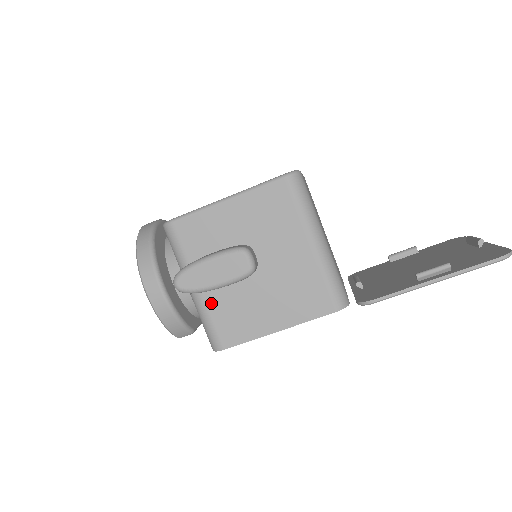
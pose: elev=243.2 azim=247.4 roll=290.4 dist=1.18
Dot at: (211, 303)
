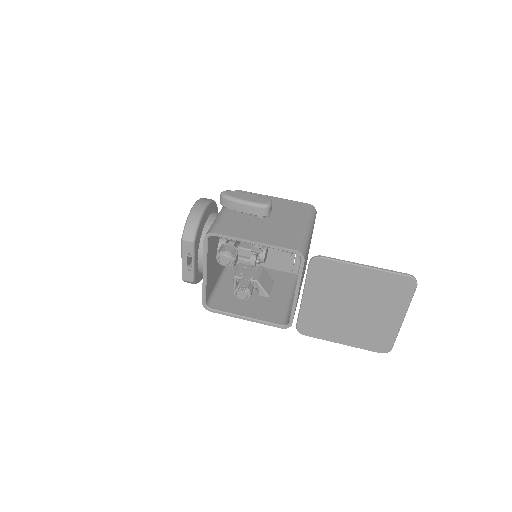
Dot at: (228, 217)
